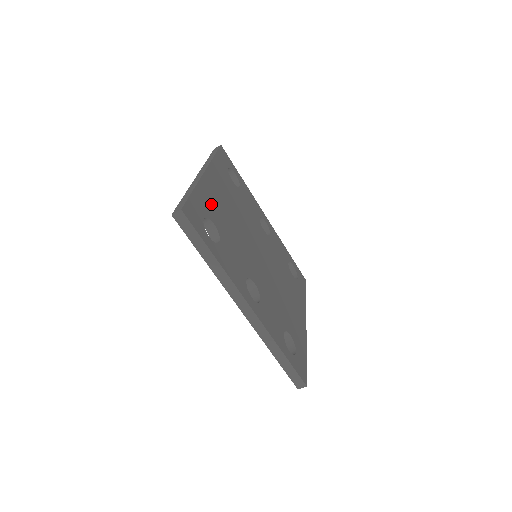
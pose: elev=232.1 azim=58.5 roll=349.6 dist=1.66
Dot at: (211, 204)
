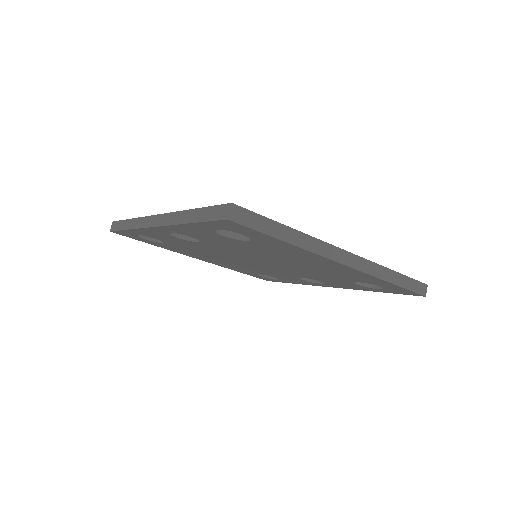
Dot at: occluded
